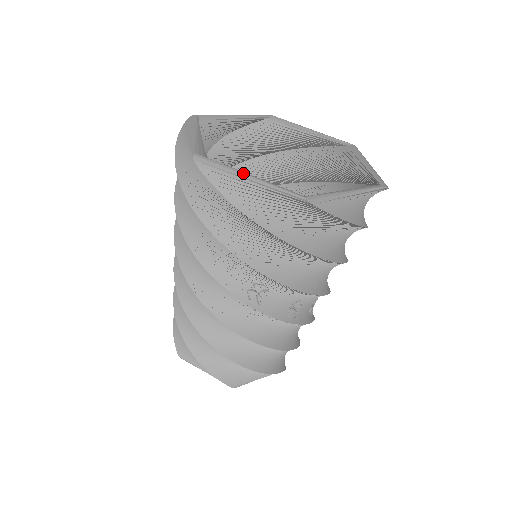
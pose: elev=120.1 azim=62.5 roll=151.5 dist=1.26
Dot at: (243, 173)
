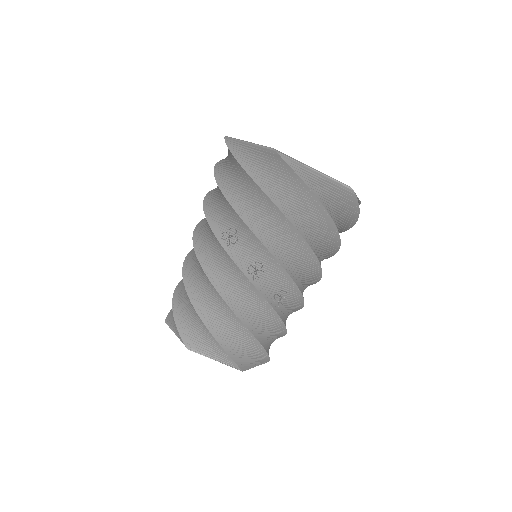
Dot at: (247, 141)
